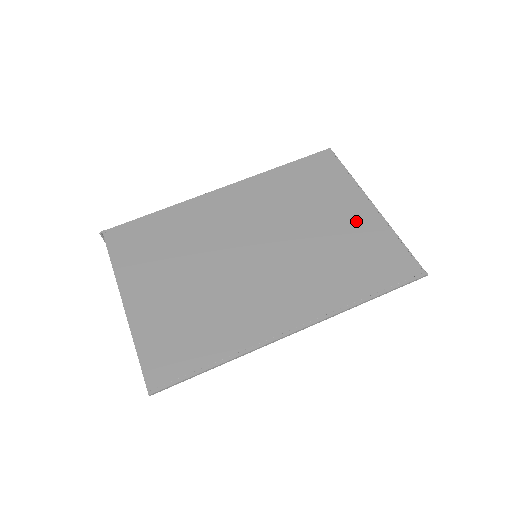
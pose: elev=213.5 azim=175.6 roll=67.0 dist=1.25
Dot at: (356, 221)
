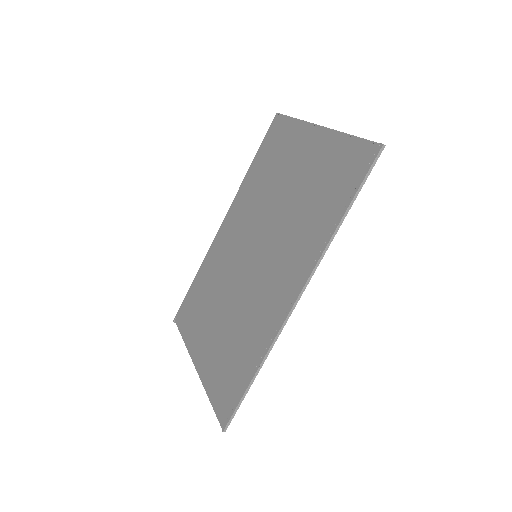
Dot at: (311, 155)
